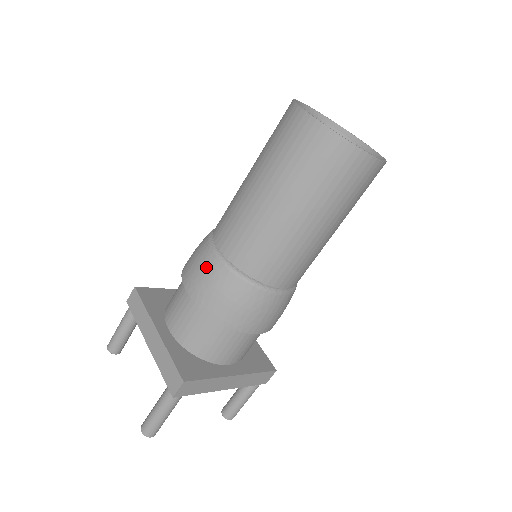
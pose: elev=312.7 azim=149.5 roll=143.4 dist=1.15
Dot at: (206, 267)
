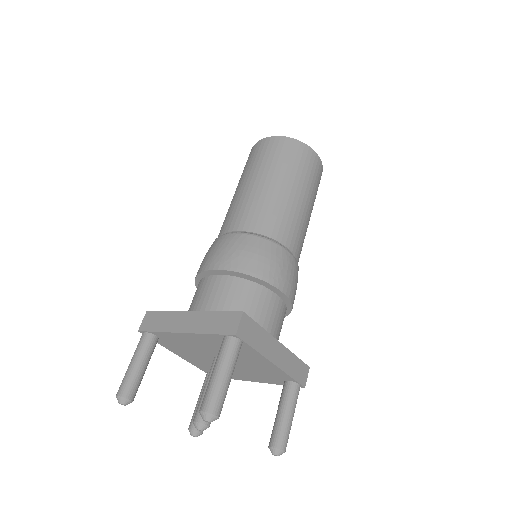
Dot at: (225, 243)
